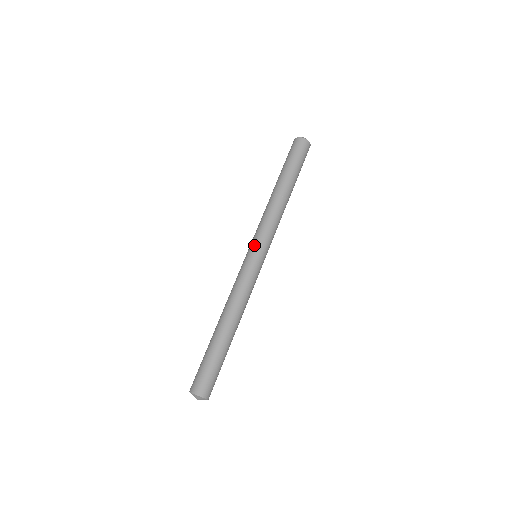
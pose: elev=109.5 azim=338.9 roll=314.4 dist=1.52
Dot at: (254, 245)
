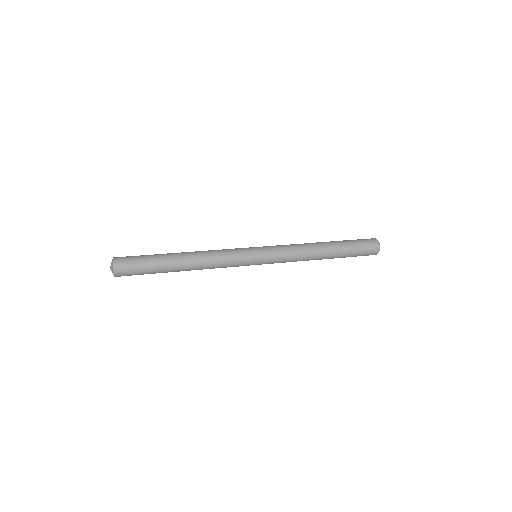
Dot at: occluded
